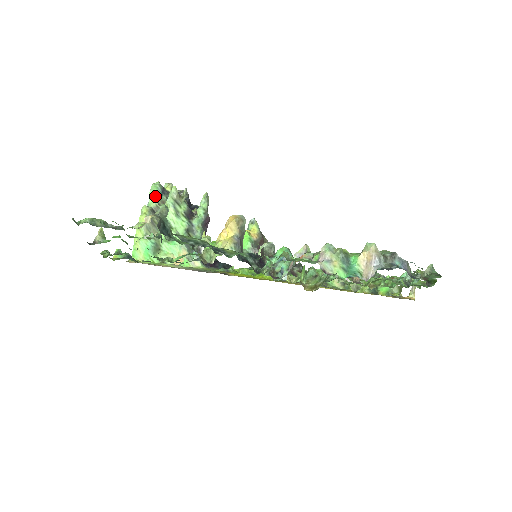
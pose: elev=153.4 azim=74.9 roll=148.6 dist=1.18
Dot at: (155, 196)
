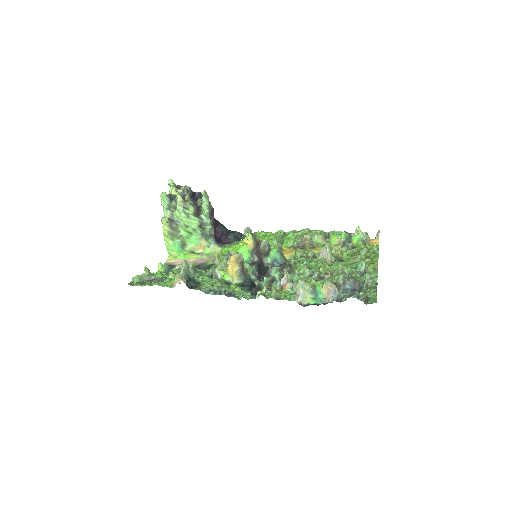
Dot at: (167, 206)
